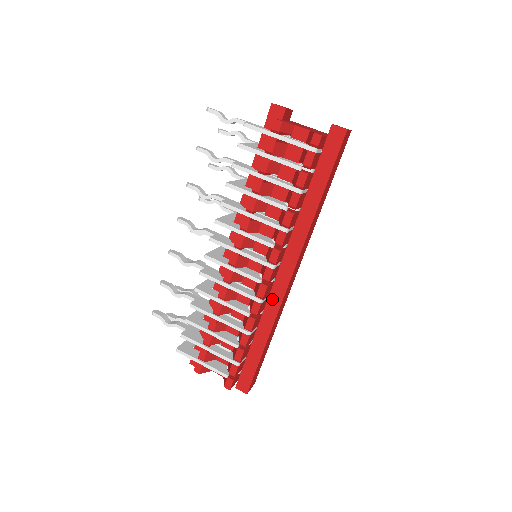
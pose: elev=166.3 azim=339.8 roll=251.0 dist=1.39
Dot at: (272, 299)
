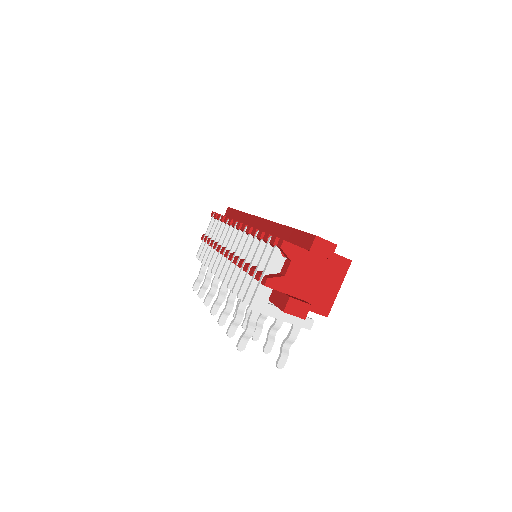
Dot at: (266, 229)
